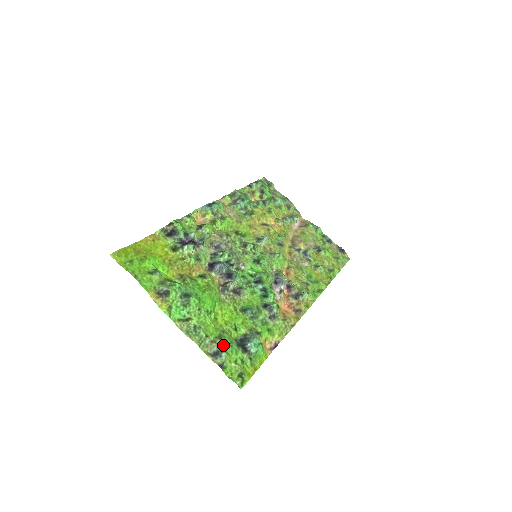
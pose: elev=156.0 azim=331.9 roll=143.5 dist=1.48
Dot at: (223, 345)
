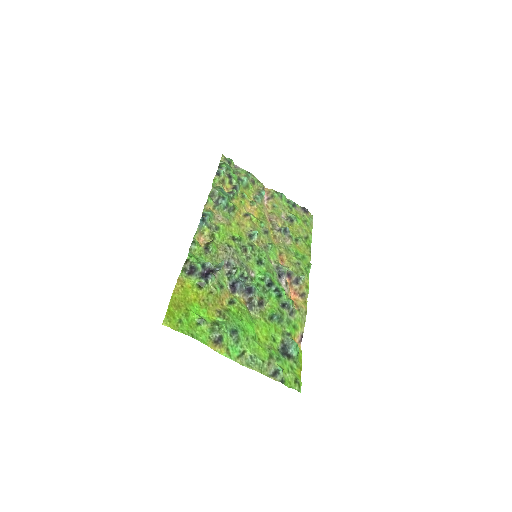
Dot at: (275, 362)
